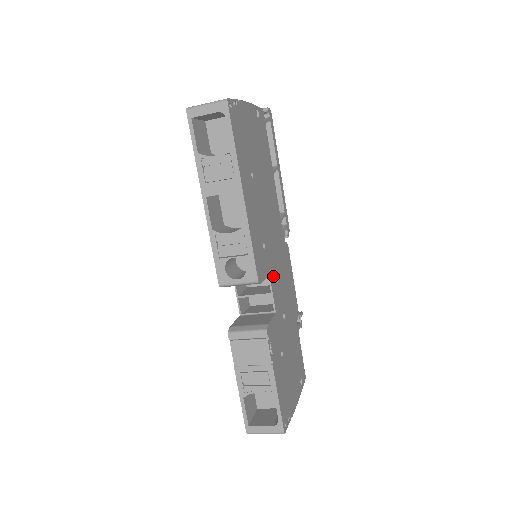
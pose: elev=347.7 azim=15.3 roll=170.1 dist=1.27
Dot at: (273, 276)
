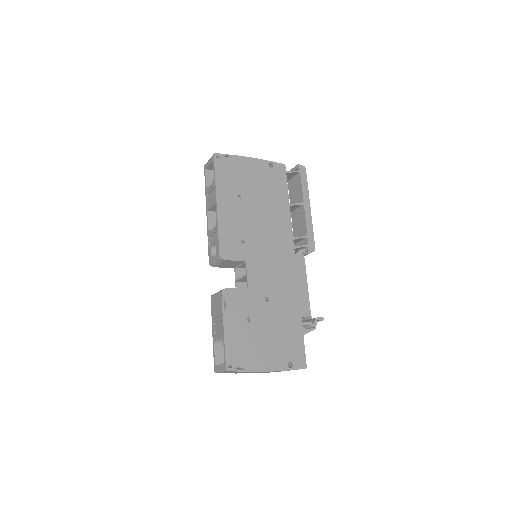
Dot at: (254, 265)
